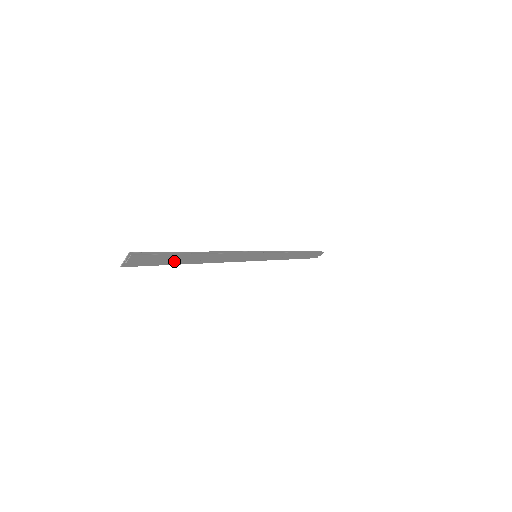
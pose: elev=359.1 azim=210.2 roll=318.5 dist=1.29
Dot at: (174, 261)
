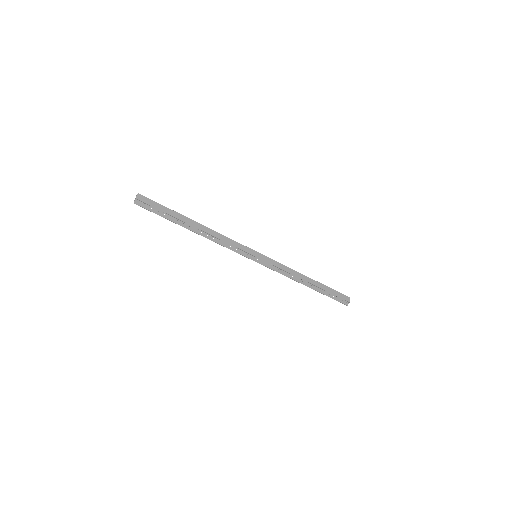
Dot at: (174, 220)
